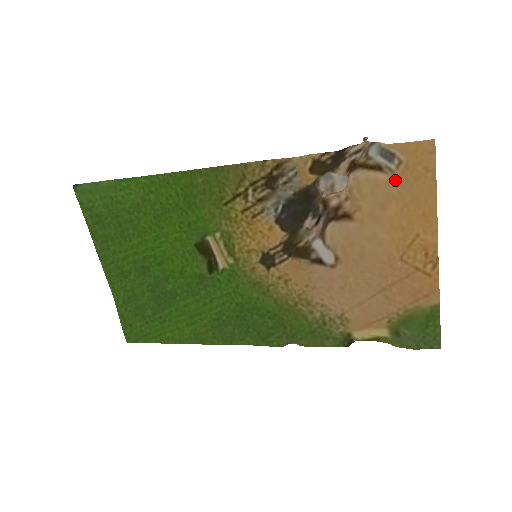
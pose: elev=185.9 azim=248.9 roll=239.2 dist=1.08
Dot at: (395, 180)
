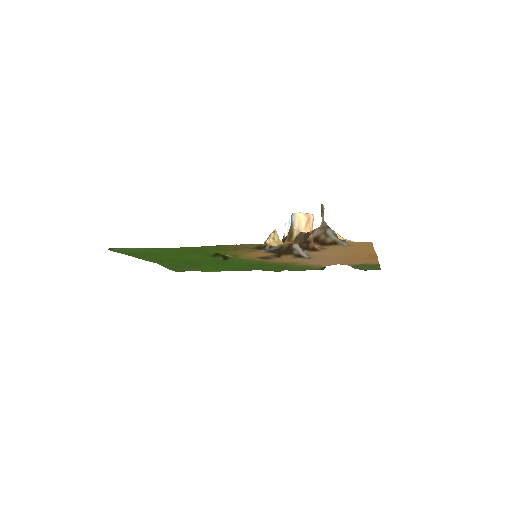
Dot at: (346, 248)
